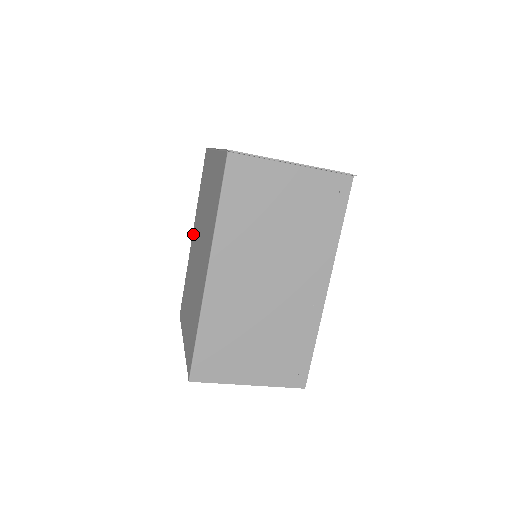
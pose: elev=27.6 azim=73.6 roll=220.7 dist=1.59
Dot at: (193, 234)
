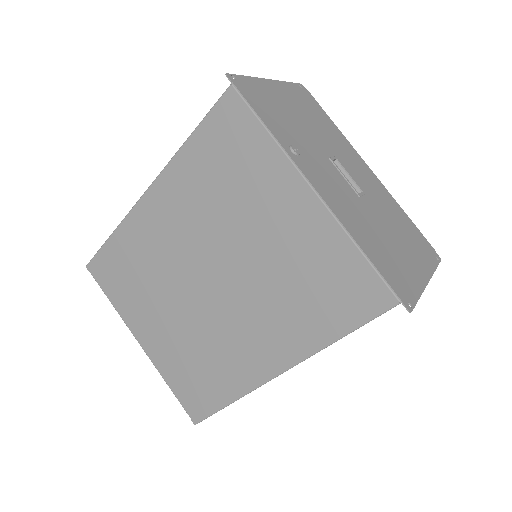
Dot at: (156, 200)
